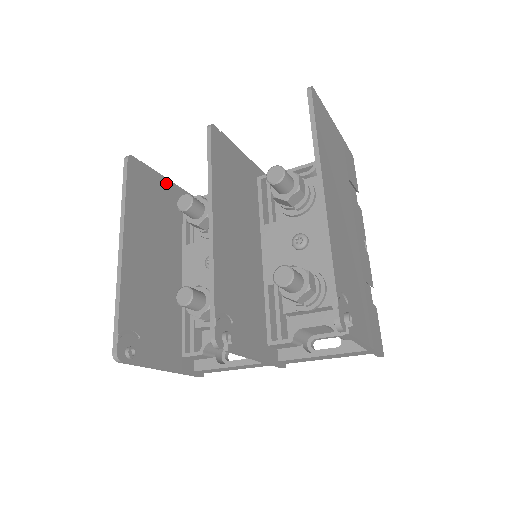
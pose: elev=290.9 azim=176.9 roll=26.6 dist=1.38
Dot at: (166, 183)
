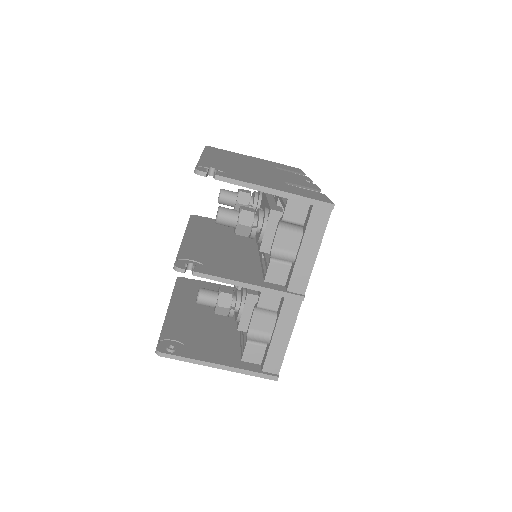
Dot at: (218, 286)
